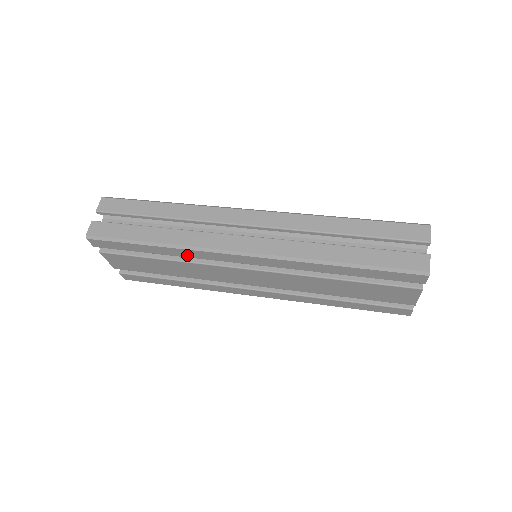
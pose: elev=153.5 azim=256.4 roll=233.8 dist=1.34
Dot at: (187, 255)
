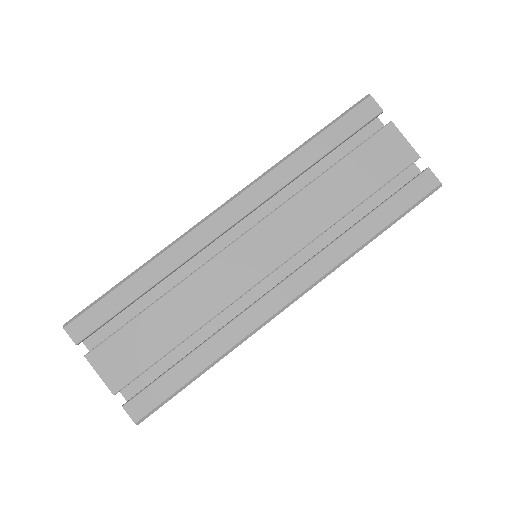
Dot at: occluded
